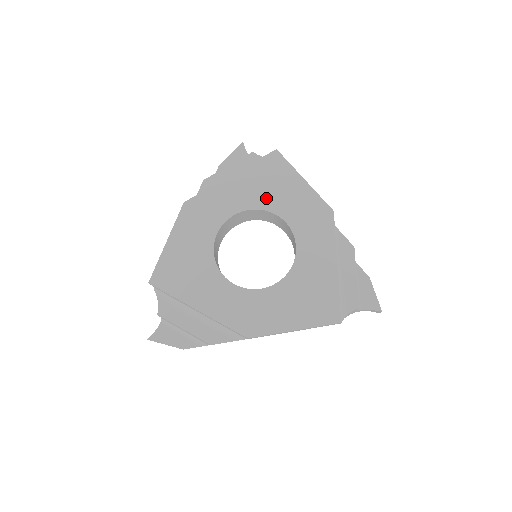
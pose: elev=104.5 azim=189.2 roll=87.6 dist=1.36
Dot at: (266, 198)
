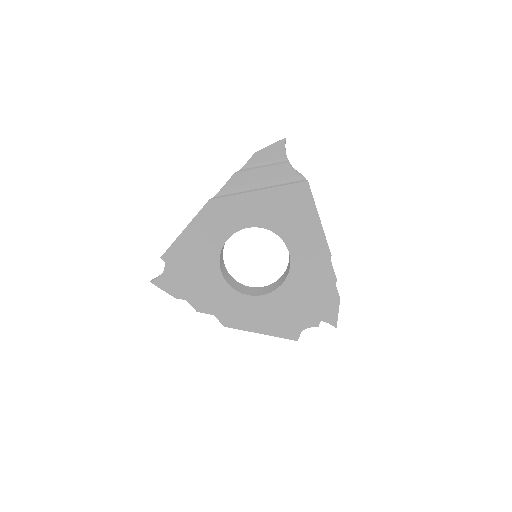
Dot at: (281, 223)
